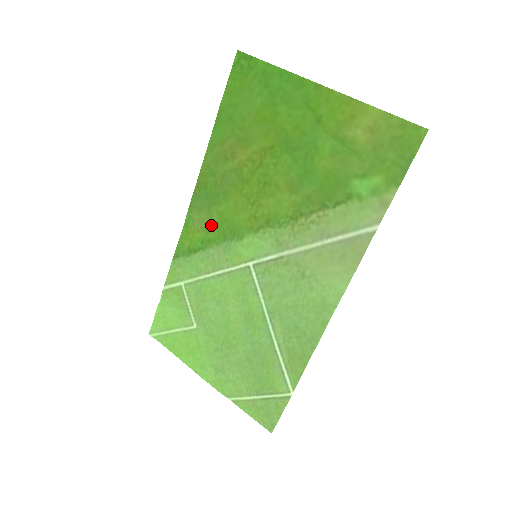
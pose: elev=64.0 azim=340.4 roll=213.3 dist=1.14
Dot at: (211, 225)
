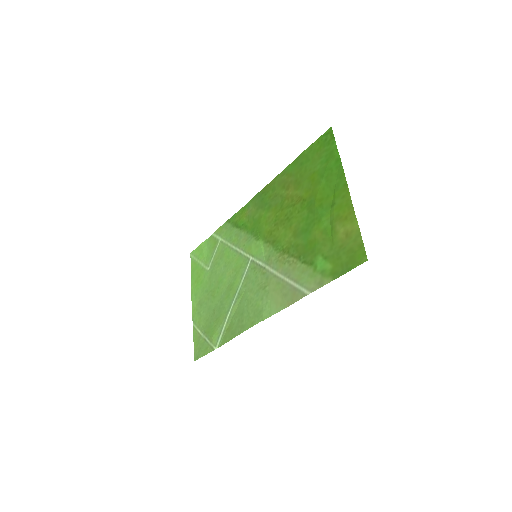
Dot at: (253, 218)
